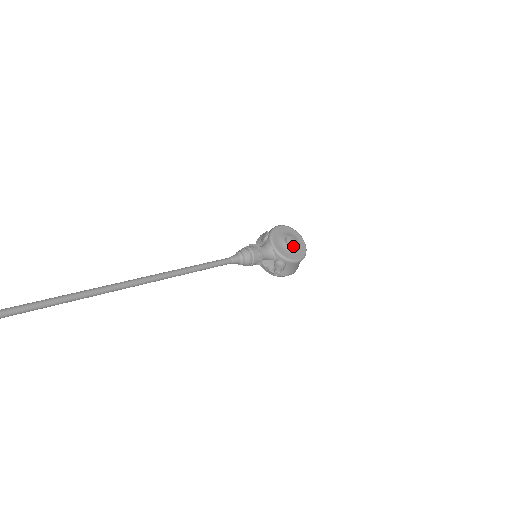
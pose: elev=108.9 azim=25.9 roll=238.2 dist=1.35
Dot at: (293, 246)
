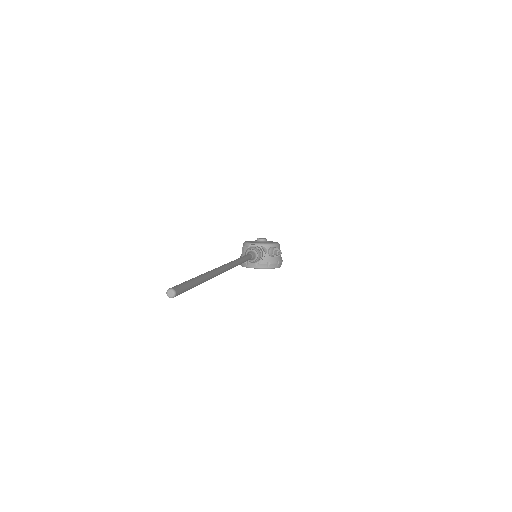
Dot at: (266, 241)
